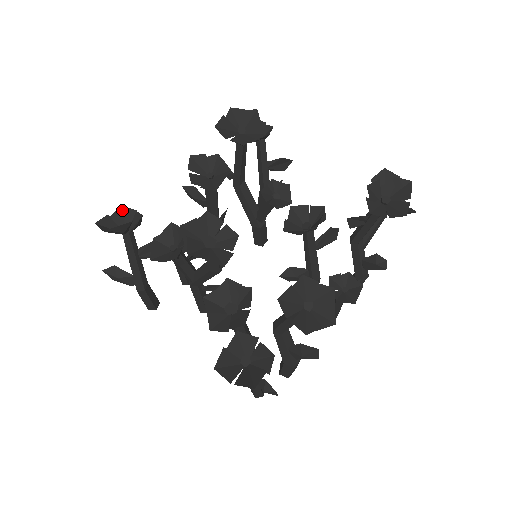
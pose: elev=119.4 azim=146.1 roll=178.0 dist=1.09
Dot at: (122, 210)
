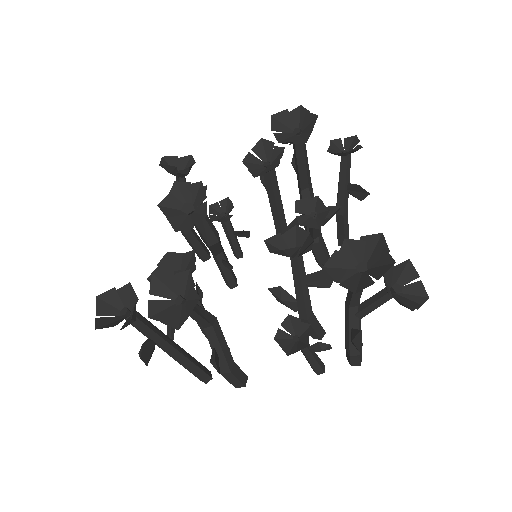
Dot at: (190, 158)
